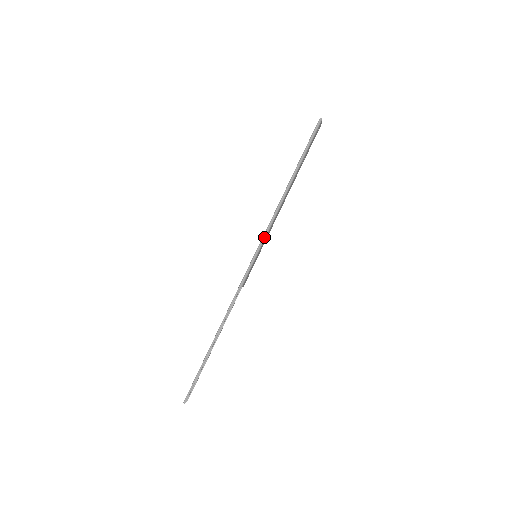
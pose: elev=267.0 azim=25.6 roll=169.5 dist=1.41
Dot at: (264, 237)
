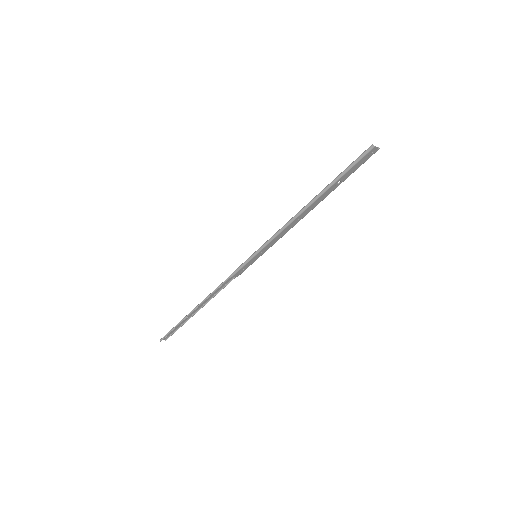
Dot at: (266, 243)
